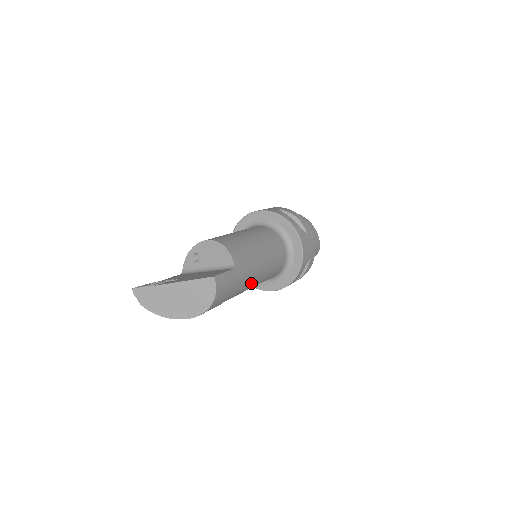
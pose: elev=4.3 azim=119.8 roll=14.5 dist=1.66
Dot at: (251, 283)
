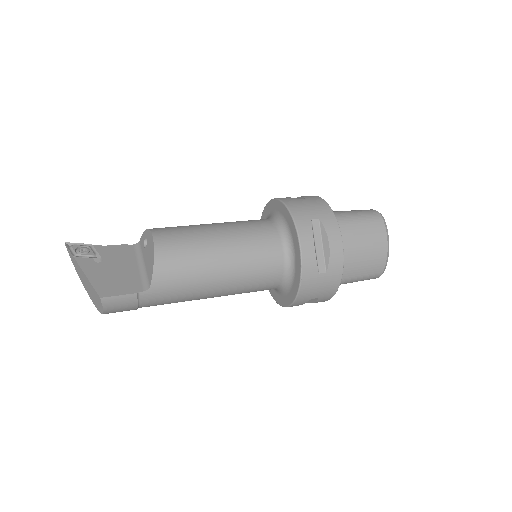
Dot at: (194, 299)
